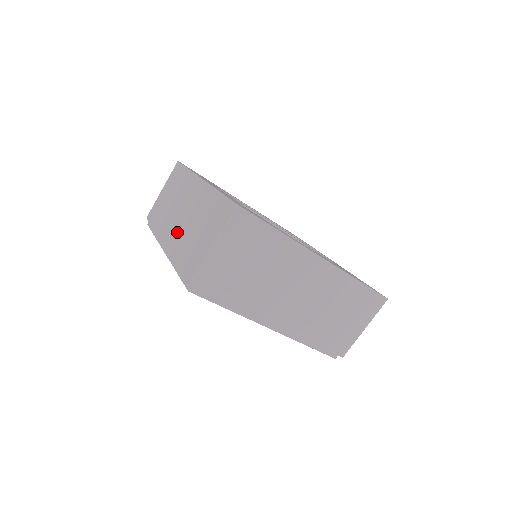
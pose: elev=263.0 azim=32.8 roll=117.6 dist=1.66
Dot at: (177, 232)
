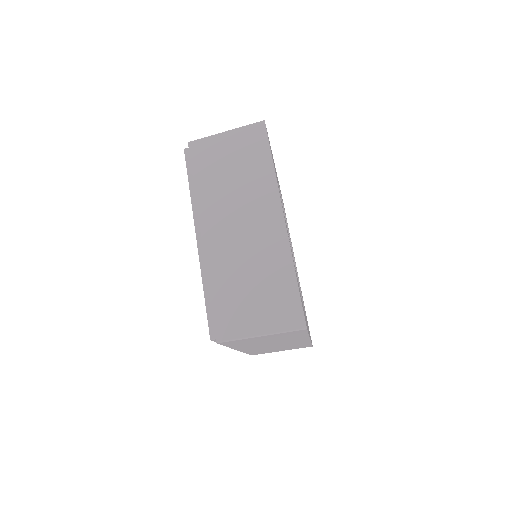
Dot at: (226, 246)
